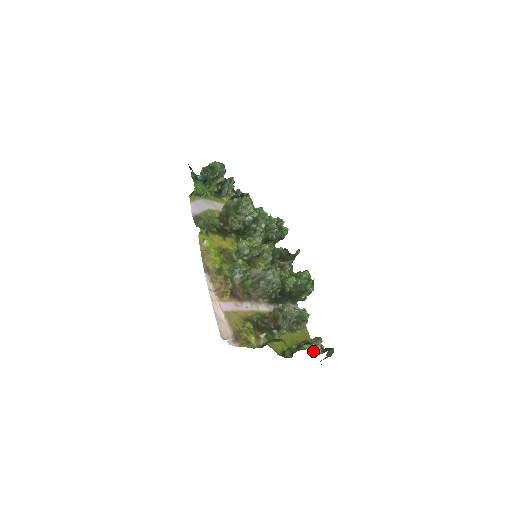
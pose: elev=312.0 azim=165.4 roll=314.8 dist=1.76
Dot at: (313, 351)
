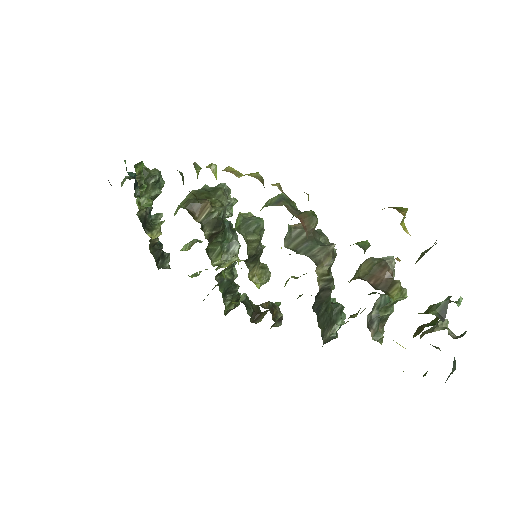
Dot at: occluded
